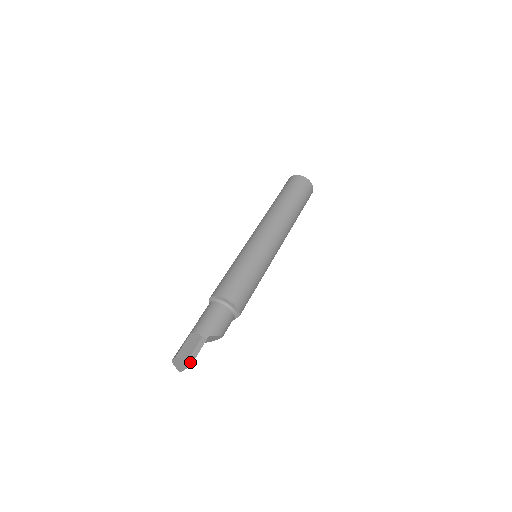
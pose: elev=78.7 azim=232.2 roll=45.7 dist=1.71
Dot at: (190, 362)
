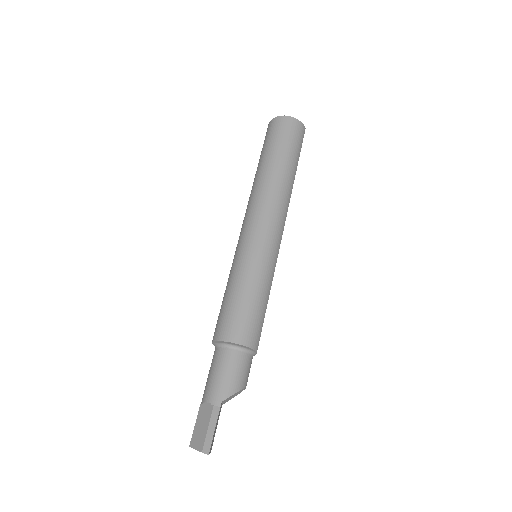
Dot at: (206, 451)
